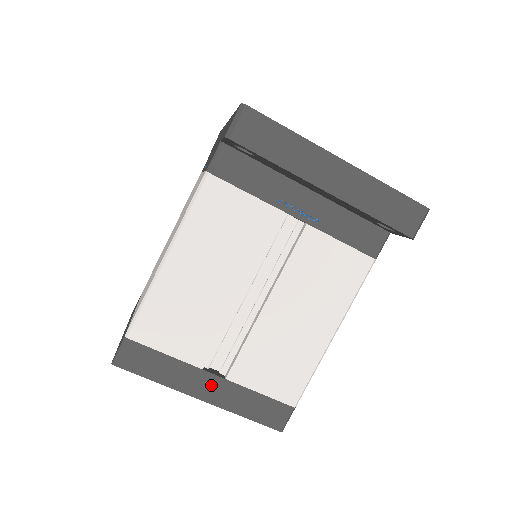
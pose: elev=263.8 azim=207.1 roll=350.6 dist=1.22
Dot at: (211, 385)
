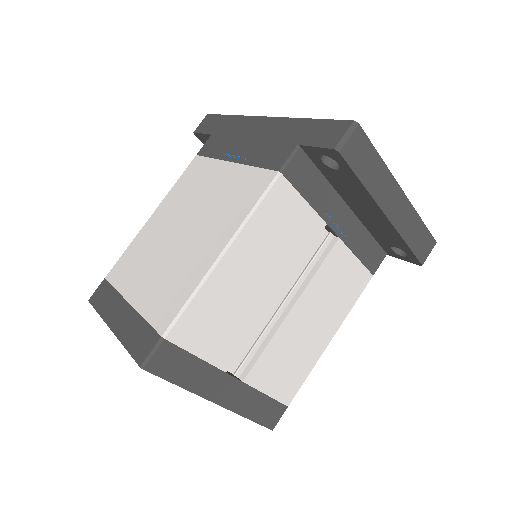
Dot at: (229, 388)
